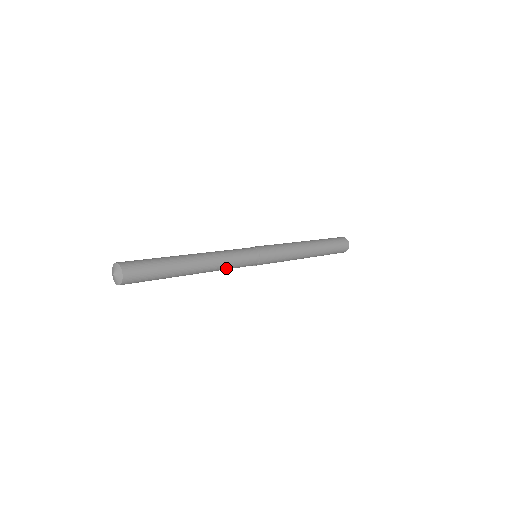
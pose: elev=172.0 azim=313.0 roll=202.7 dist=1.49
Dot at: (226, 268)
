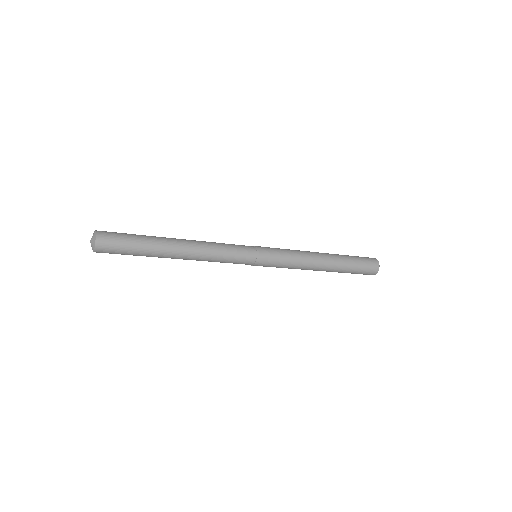
Dot at: (218, 250)
